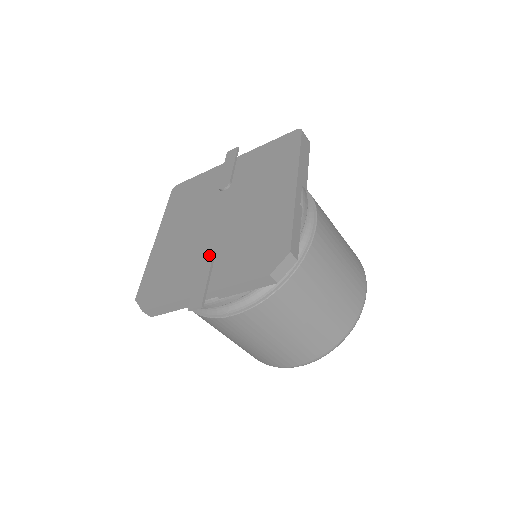
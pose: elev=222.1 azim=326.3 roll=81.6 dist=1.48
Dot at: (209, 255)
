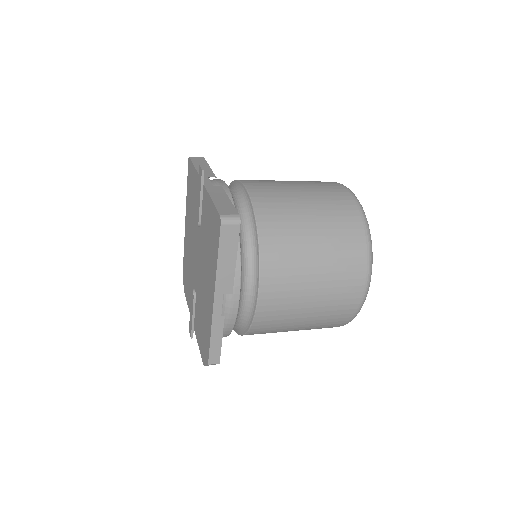
Dot at: (192, 298)
